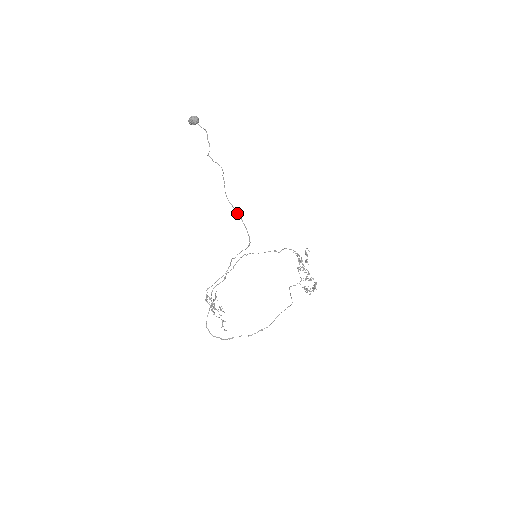
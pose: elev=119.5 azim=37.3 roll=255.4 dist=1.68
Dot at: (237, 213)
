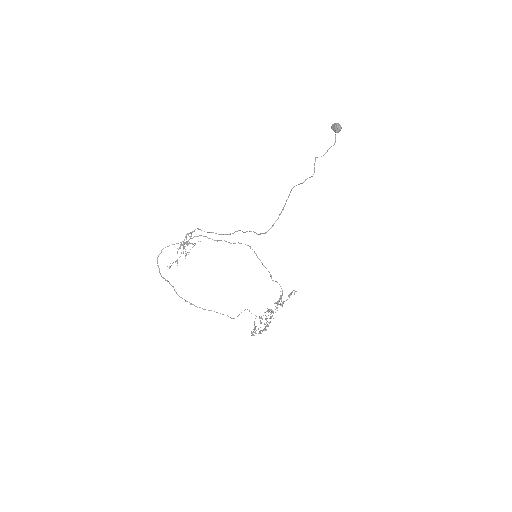
Dot at: occluded
